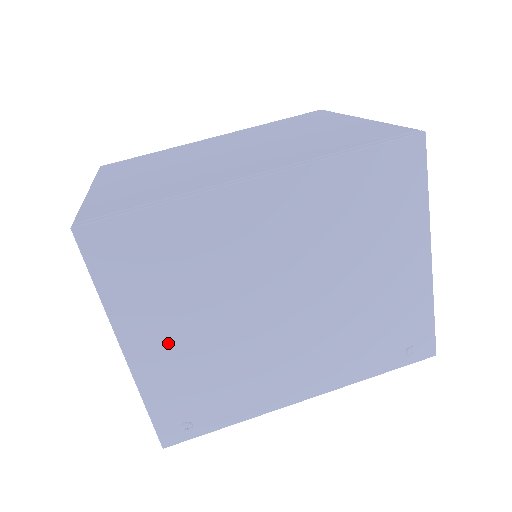
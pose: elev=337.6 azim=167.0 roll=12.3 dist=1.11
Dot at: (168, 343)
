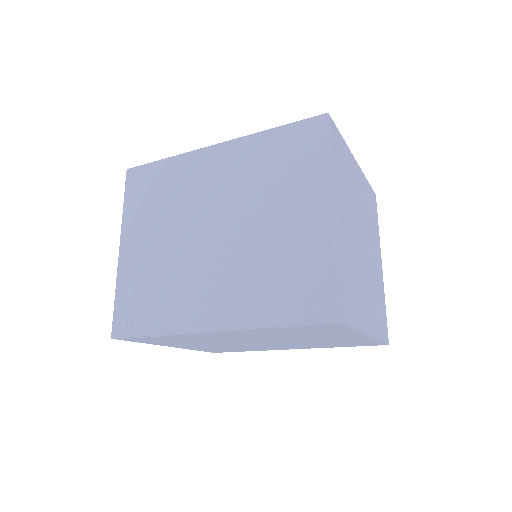
Dot at: (142, 248)
